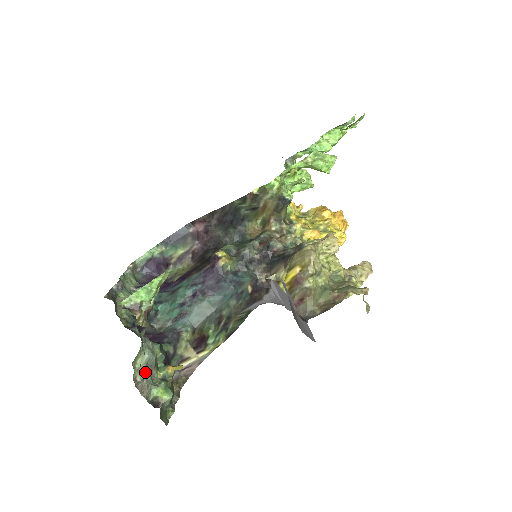
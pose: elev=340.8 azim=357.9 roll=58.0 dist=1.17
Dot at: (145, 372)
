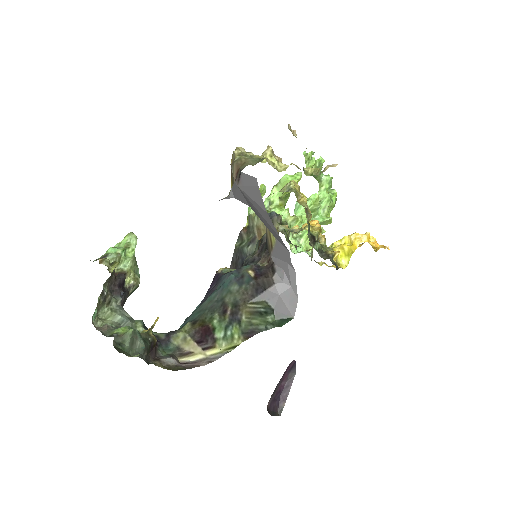
Dot at: occluded
